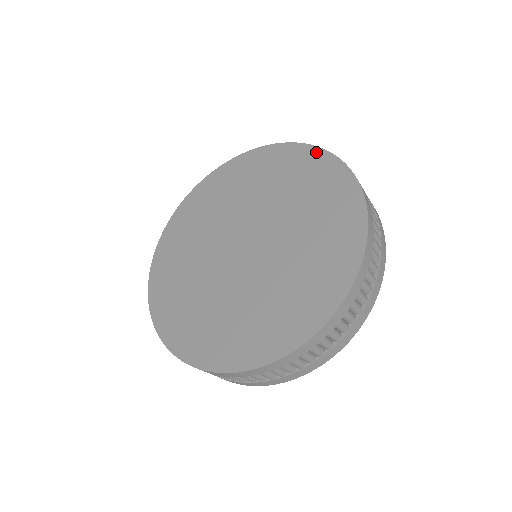
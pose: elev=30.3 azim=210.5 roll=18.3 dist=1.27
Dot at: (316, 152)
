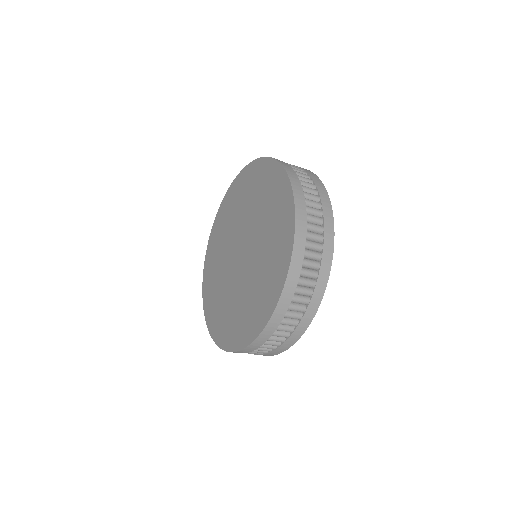
Dot at: (288, 188)
